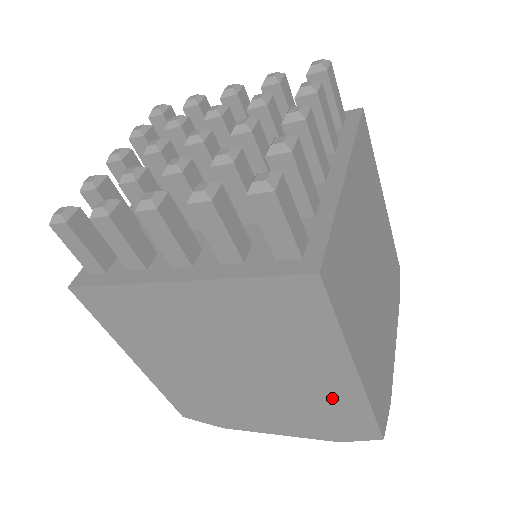
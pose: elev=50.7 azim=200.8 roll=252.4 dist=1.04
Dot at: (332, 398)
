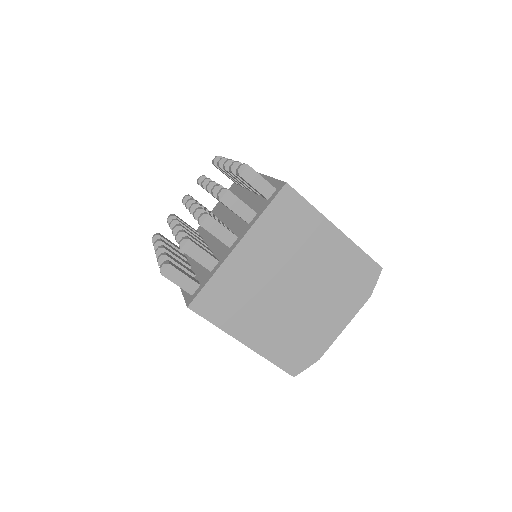
Dot at: occluded
